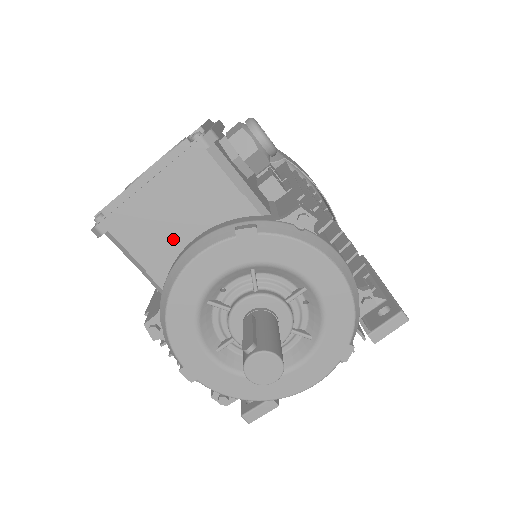
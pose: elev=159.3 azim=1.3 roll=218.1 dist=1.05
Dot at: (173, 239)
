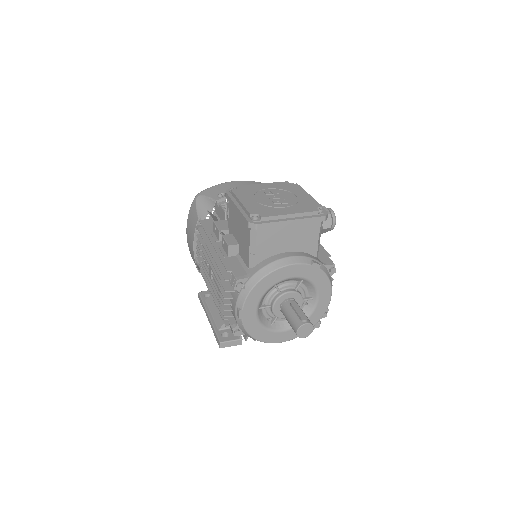
Dot at: (278, 247)
